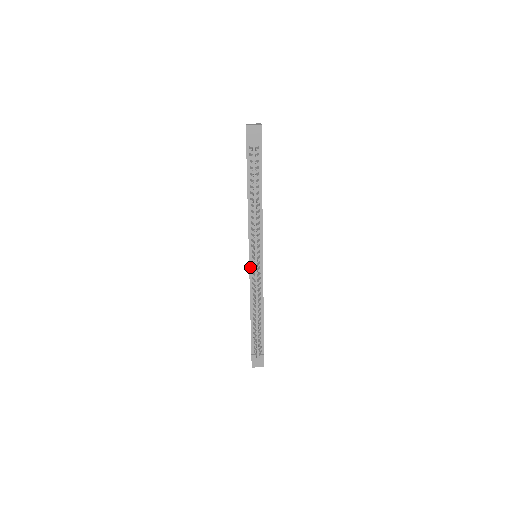
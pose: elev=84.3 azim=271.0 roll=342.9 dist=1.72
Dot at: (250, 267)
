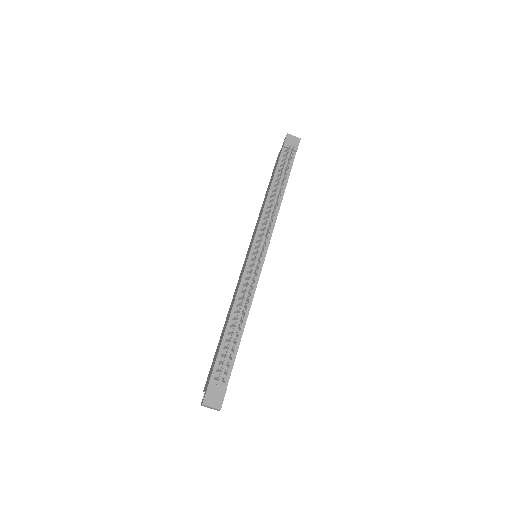
Dot at: (249, 259)
